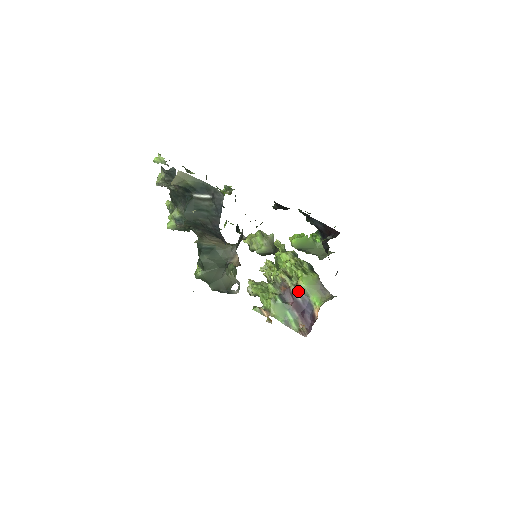
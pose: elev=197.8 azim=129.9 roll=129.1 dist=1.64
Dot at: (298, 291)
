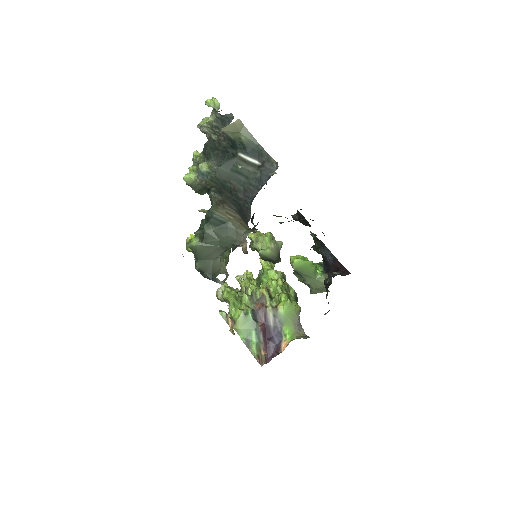
Dot at: (274, 315)
